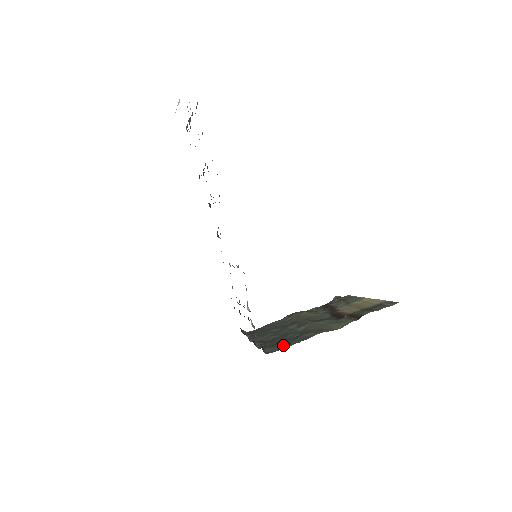
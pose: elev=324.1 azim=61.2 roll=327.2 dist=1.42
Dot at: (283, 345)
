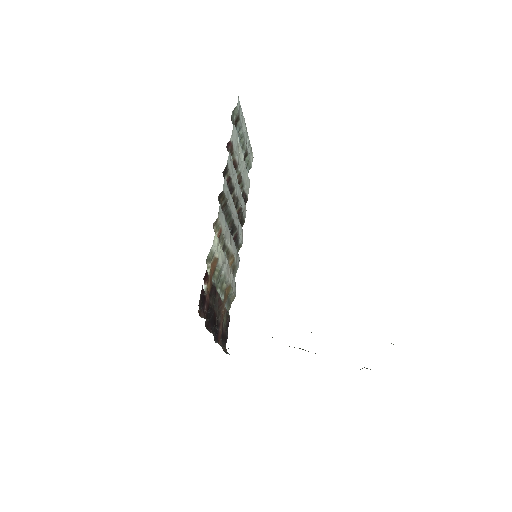
Dot at: occluded
